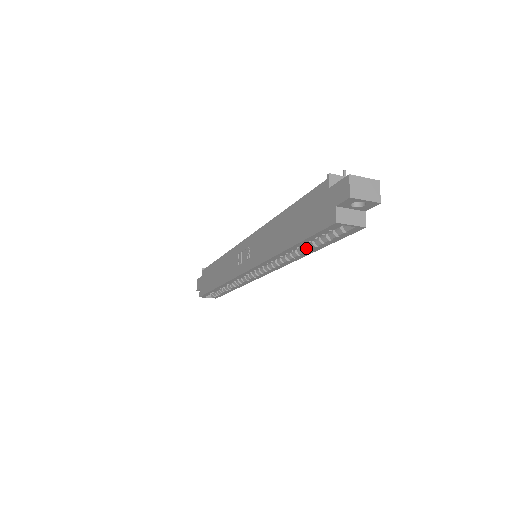
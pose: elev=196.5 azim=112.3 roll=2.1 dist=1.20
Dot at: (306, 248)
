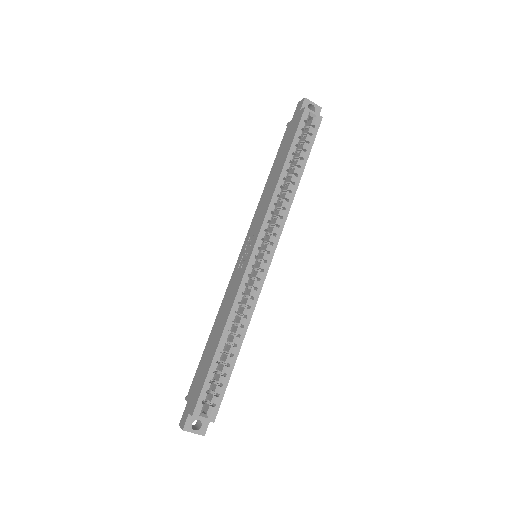
Dot at: (296, 169)
